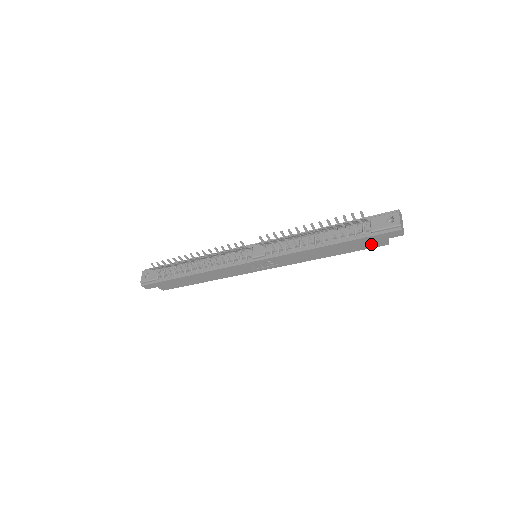
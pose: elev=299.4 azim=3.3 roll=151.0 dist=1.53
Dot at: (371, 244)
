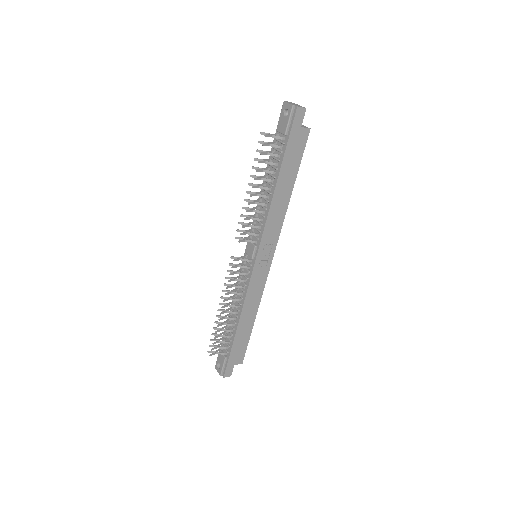
Dot at: (300, 144)
